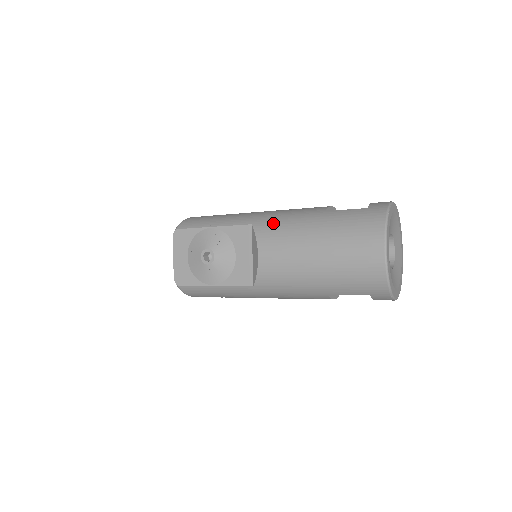
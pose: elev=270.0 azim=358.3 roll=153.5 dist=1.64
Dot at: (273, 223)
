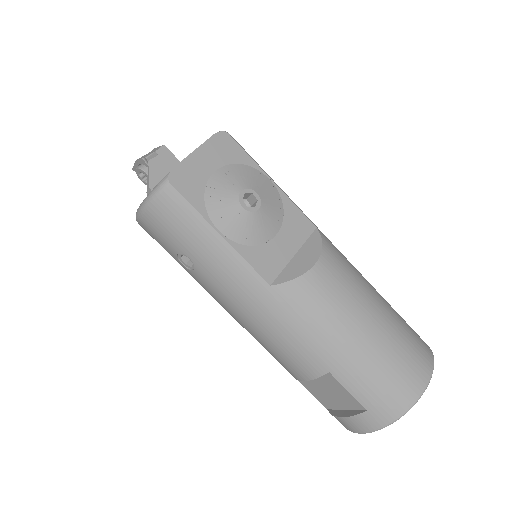
Dot at: (339, 251)
